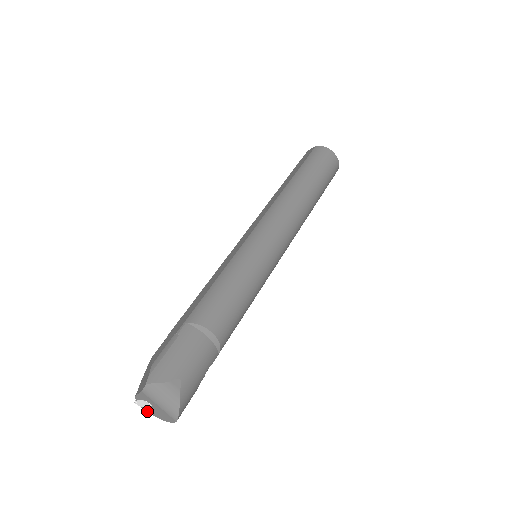
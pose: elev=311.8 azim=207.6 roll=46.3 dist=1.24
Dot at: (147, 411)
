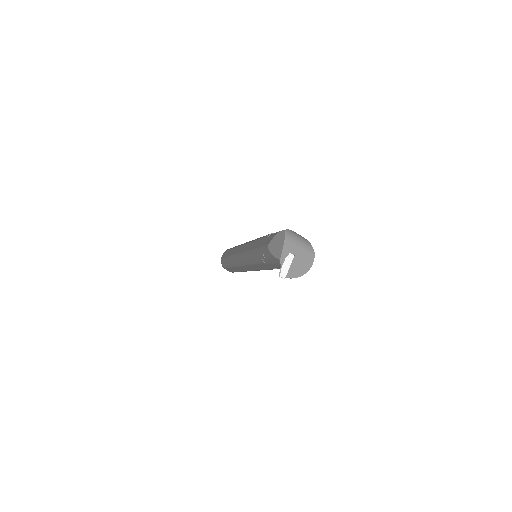
Dot at: (291, 277)
